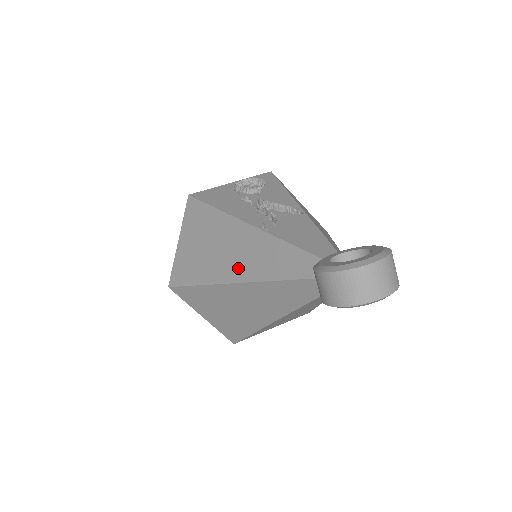
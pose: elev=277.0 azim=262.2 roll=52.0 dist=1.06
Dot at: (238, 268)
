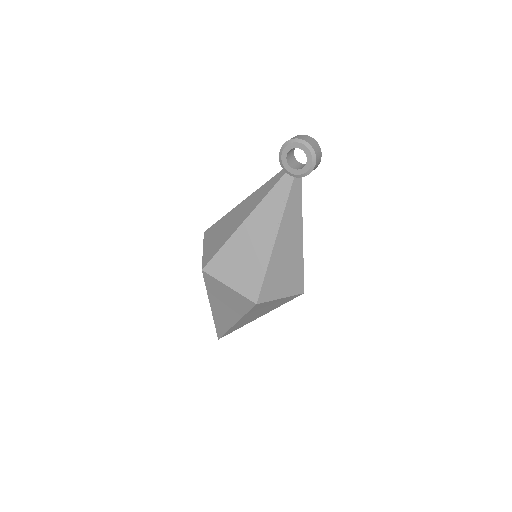
Dot at: occluded
